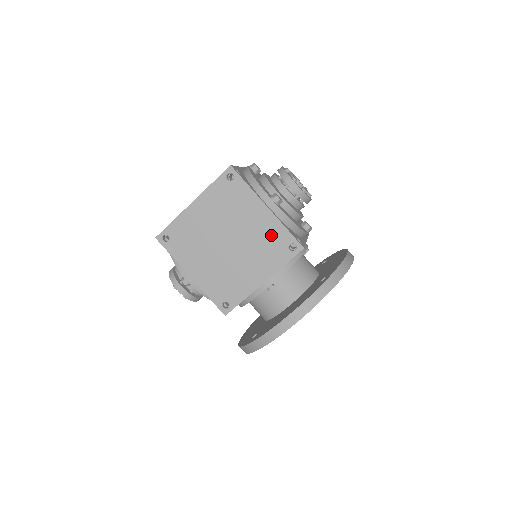
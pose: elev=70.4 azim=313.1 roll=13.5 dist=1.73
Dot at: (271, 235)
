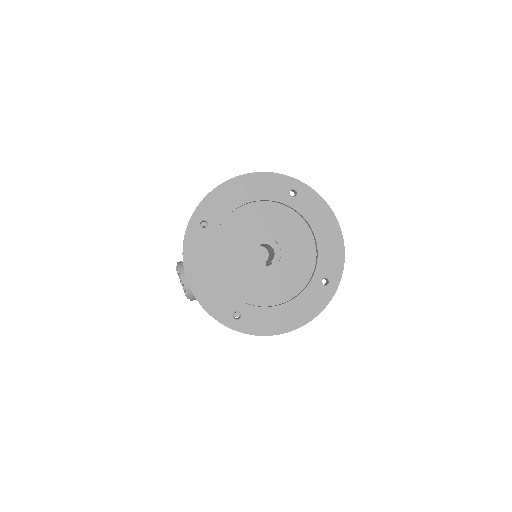
Dot at: occluded
